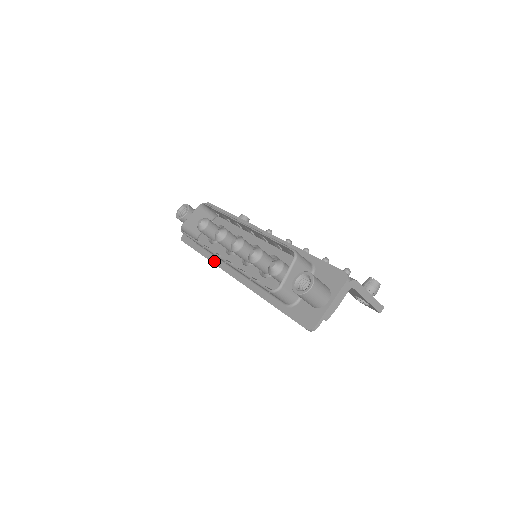
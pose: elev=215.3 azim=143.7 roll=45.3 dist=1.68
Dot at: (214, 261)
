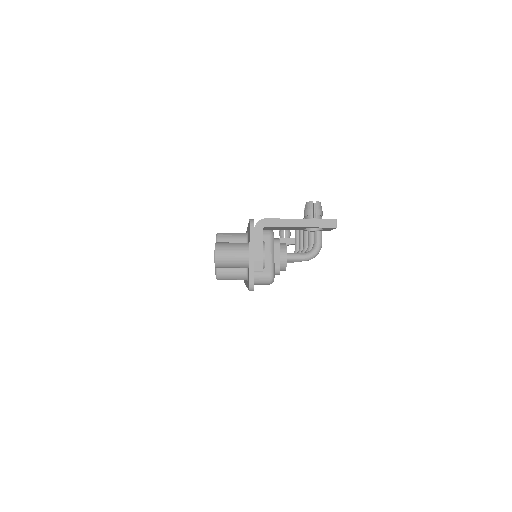
Dot at: occluded
